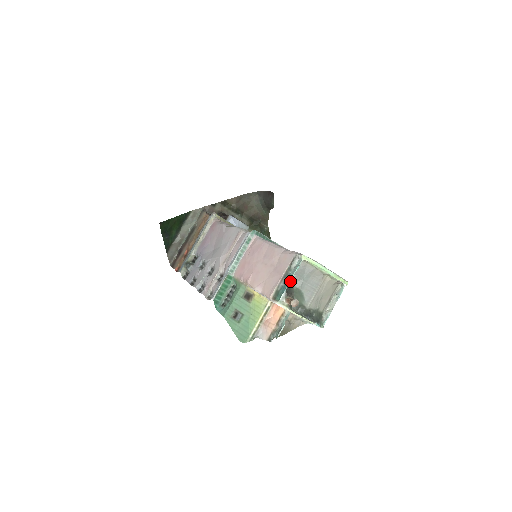
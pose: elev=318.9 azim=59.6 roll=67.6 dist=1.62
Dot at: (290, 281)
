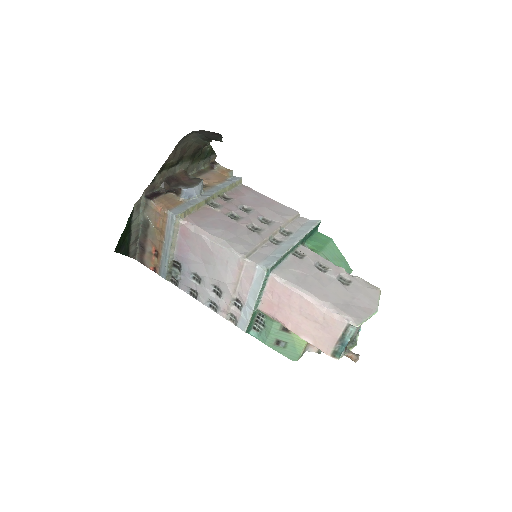
Dot at: (345, 341)
